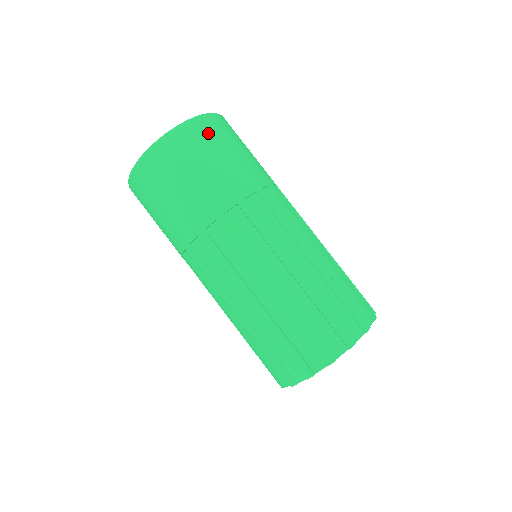
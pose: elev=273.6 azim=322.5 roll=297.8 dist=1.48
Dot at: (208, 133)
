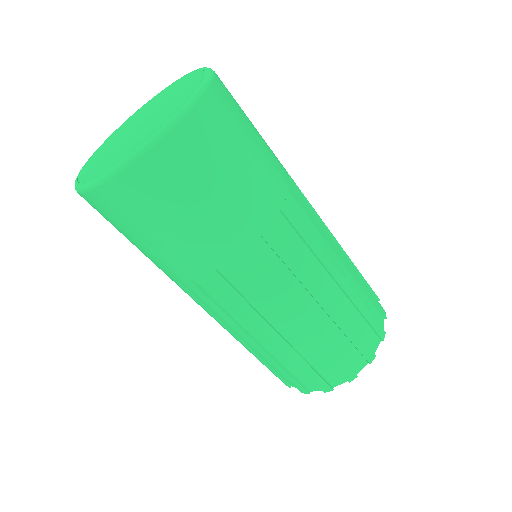
Dot at: (188, 157)
